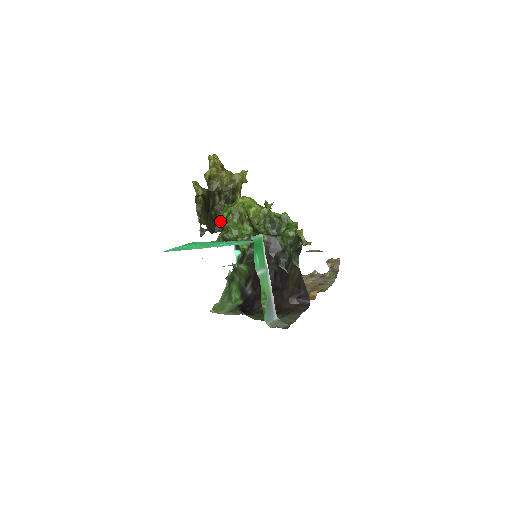
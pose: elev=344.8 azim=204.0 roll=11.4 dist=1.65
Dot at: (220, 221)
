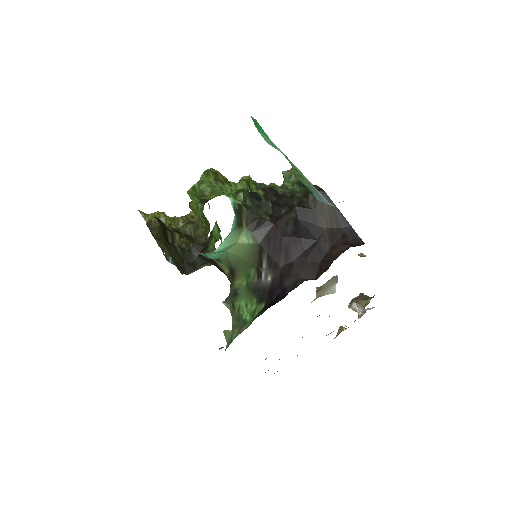
Dot at: (188, 256)
